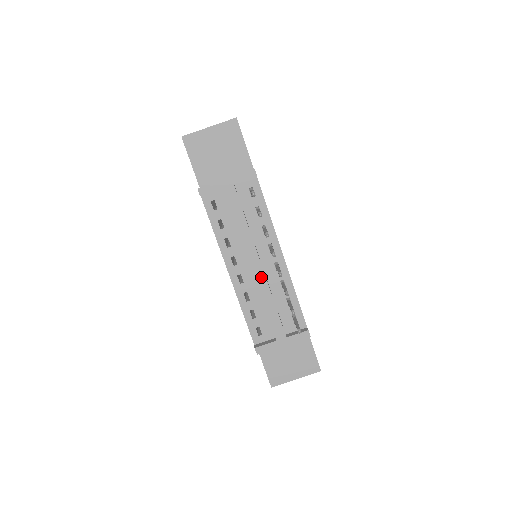
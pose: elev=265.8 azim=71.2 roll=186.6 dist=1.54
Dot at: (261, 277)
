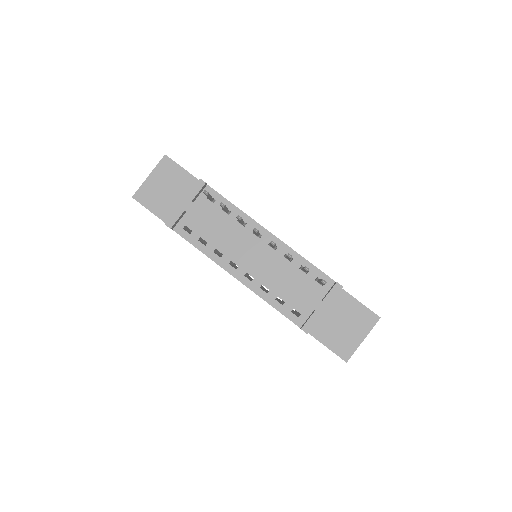
Dot at: (264, 262)
